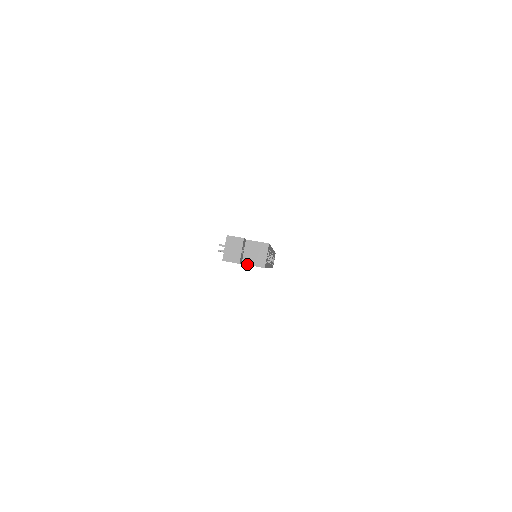
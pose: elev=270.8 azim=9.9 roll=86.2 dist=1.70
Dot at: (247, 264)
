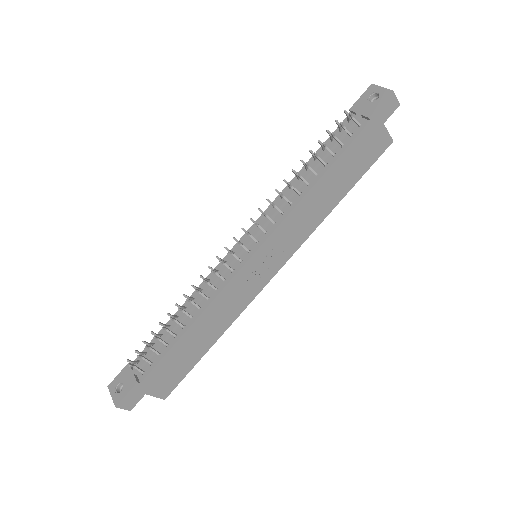
Dot at: (385, 127)
